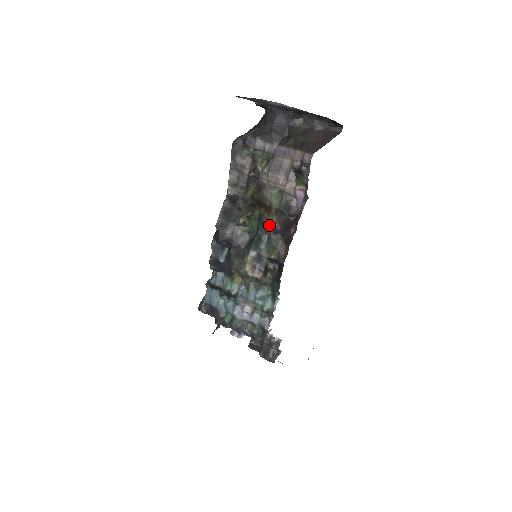
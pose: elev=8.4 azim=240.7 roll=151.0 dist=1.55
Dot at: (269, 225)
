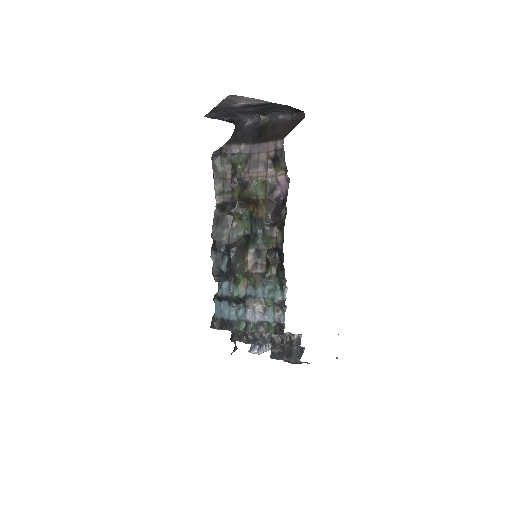
Dot at: (260, 217)
